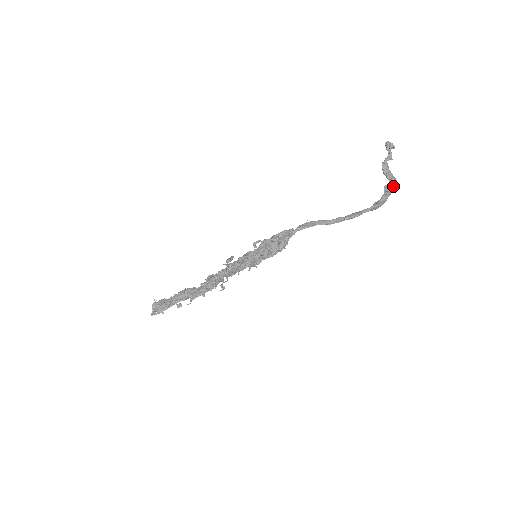
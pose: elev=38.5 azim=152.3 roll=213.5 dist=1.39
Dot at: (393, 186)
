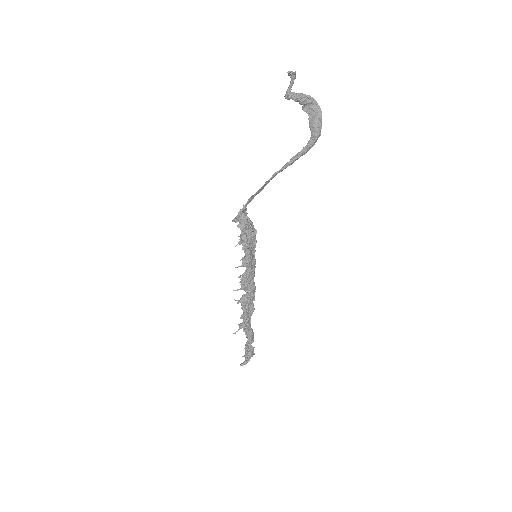
Dot at: (307, 101)
